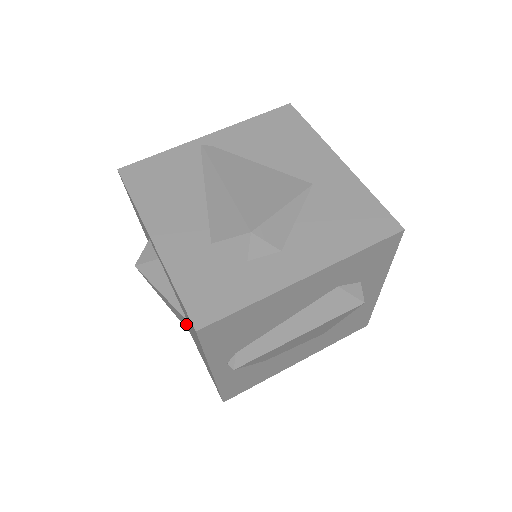
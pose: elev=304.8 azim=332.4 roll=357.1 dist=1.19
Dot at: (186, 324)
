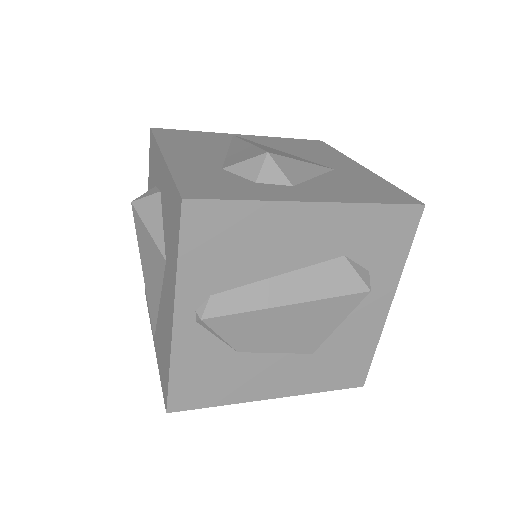
Dot at: (158, 293)
